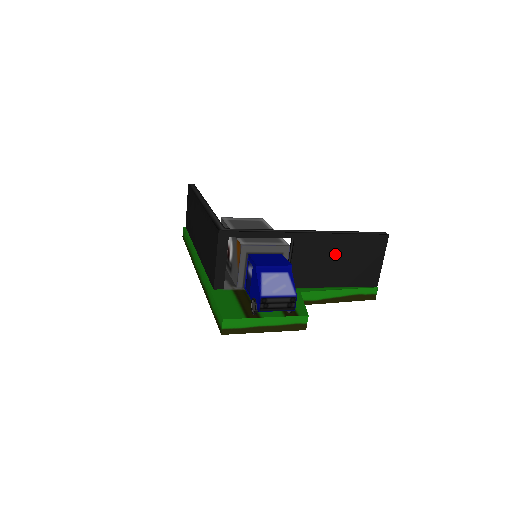
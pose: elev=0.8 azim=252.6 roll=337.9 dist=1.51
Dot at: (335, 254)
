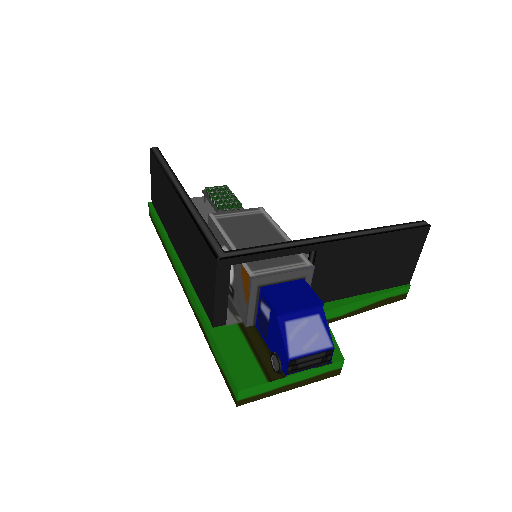
Dot at: (365, 259)
